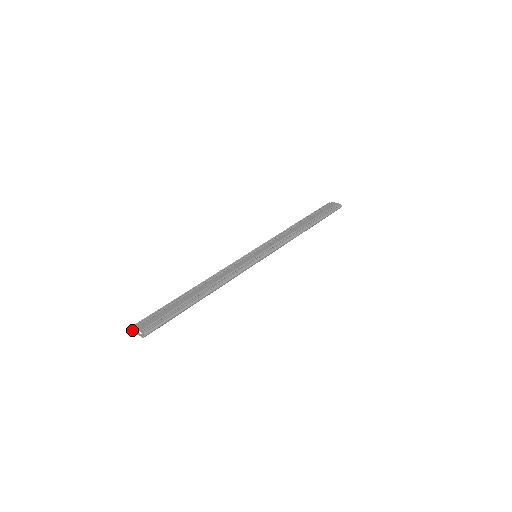
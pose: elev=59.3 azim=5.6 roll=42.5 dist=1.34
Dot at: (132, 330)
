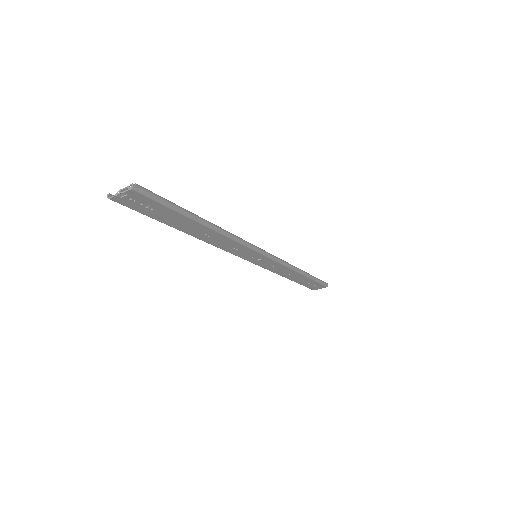
Dot at: (108, 197)
